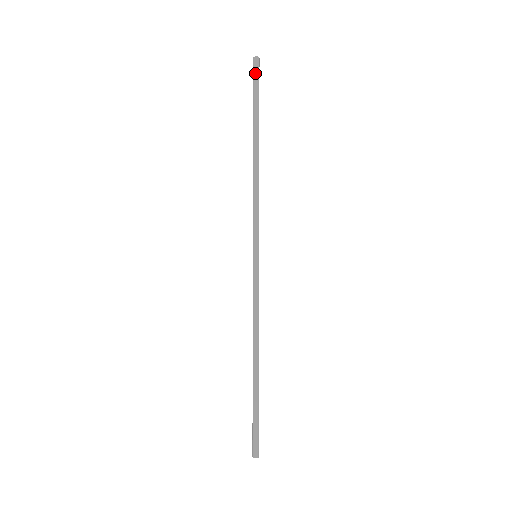
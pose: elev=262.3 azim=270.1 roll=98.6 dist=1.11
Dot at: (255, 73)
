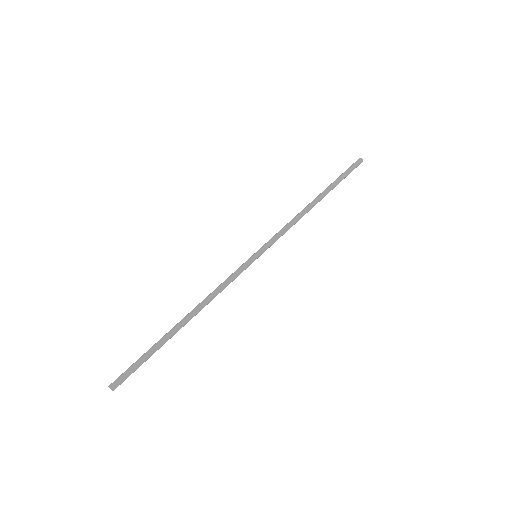
Dot at: (354, 166)
